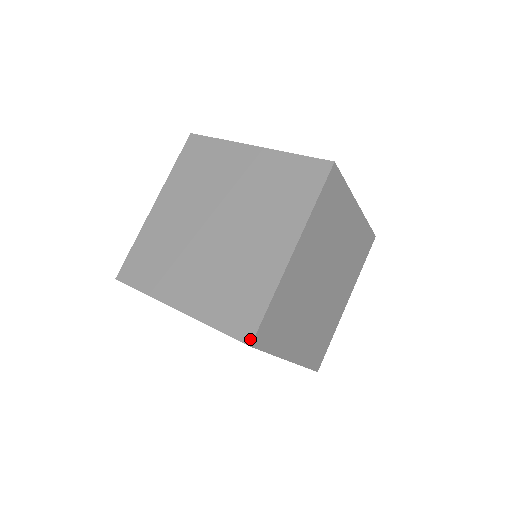
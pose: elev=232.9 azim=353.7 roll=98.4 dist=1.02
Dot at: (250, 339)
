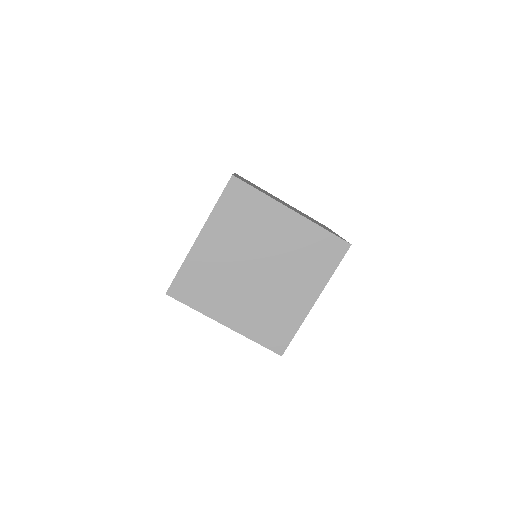
Dot at: (282, 352)
